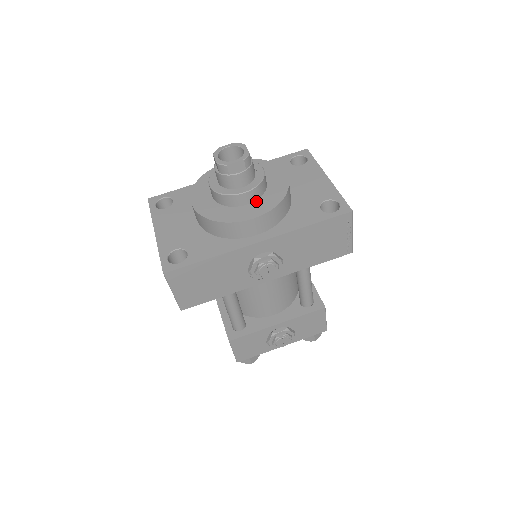
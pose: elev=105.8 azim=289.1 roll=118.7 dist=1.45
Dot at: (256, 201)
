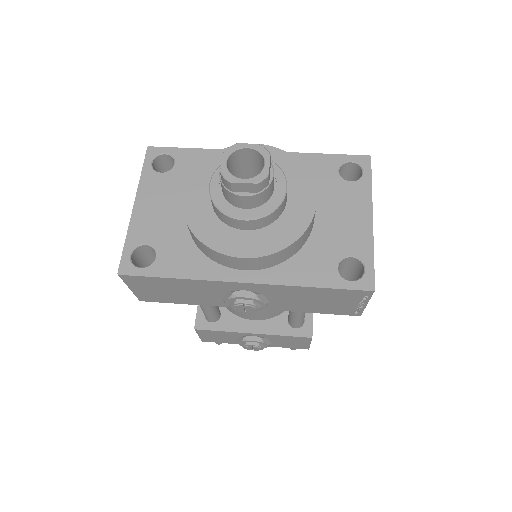
Dot at: (259, 230)
